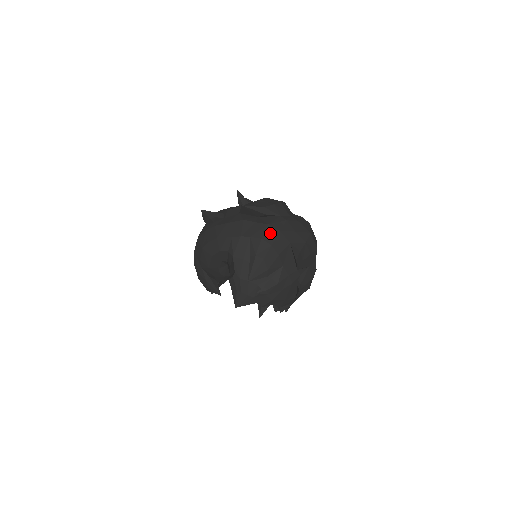
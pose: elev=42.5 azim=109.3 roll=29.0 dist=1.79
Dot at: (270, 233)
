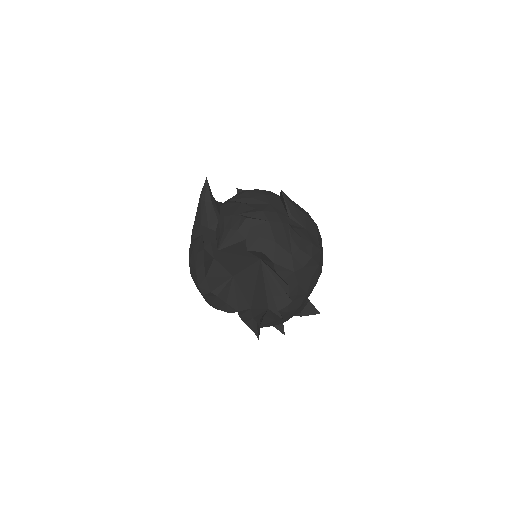
Dot at: occluded
